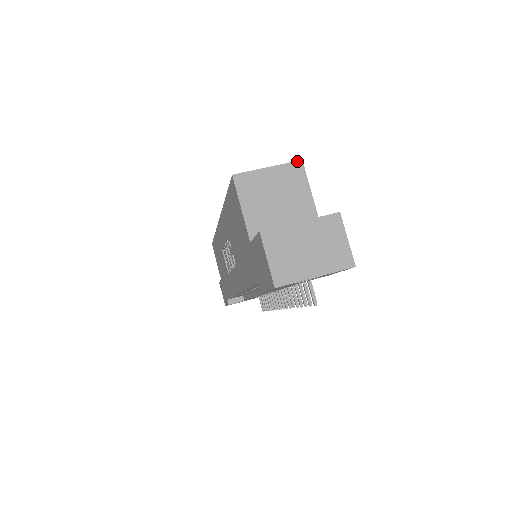
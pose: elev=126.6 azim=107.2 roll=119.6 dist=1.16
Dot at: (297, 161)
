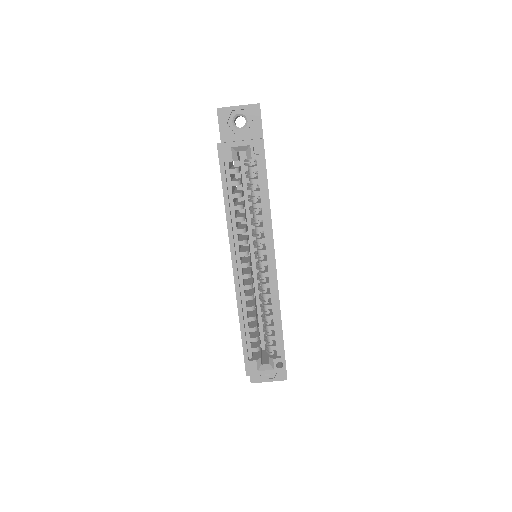
Dot at: occluded
